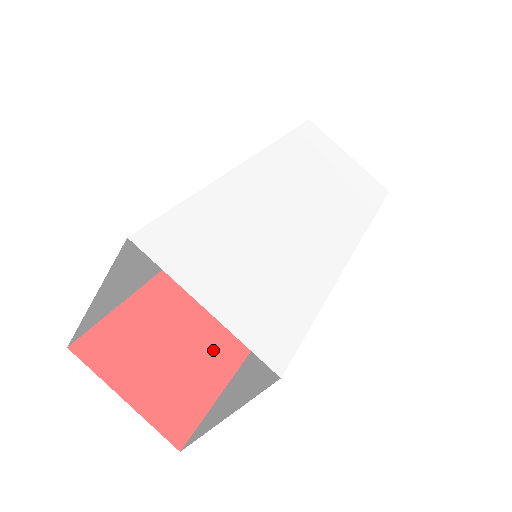
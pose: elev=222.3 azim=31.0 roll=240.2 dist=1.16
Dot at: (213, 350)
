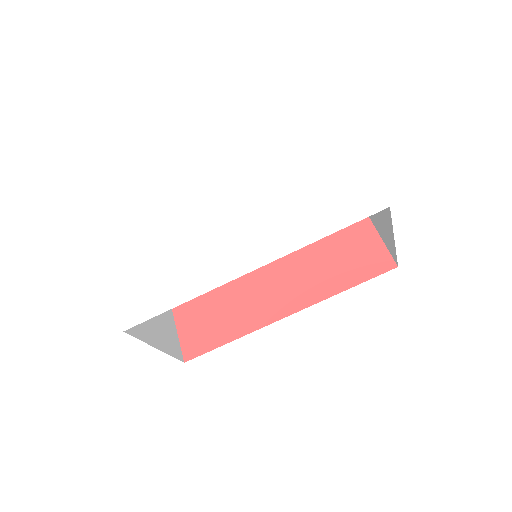
Dot at: (240, 315)
